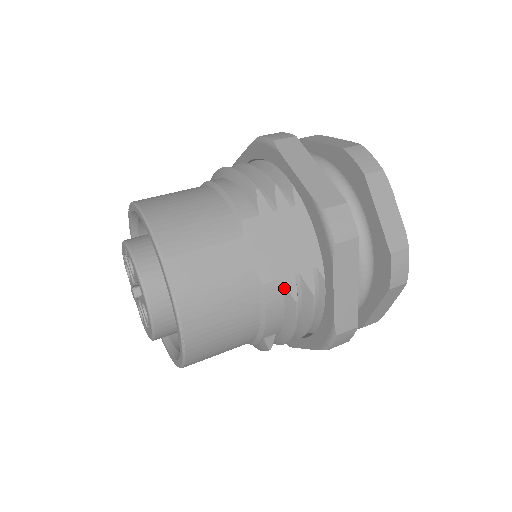
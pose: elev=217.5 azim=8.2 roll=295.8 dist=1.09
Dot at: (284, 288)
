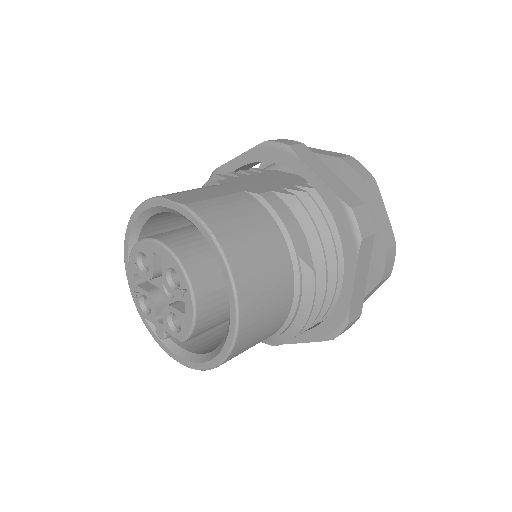
Dot at: (279, 195)
